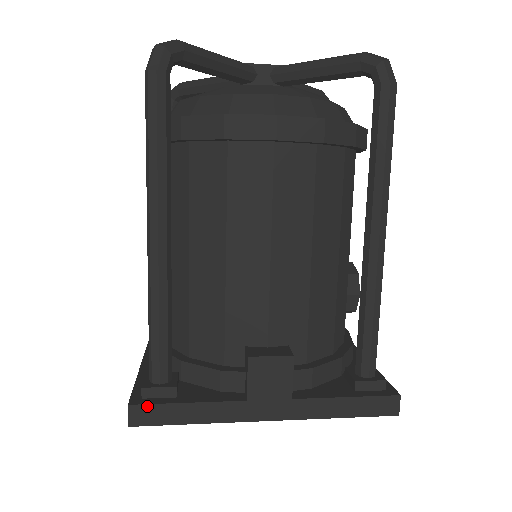
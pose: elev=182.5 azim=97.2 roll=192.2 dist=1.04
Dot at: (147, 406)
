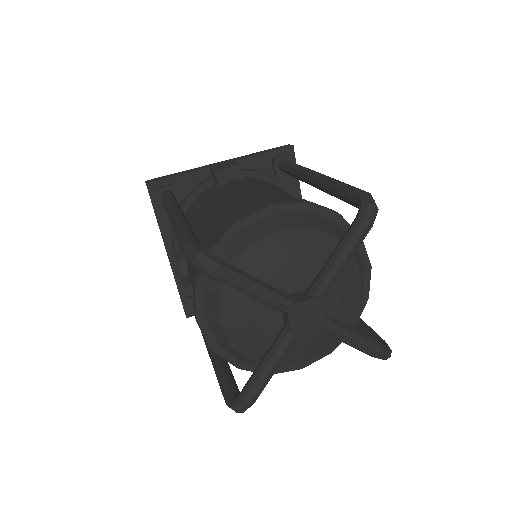
Dot at: occluded
